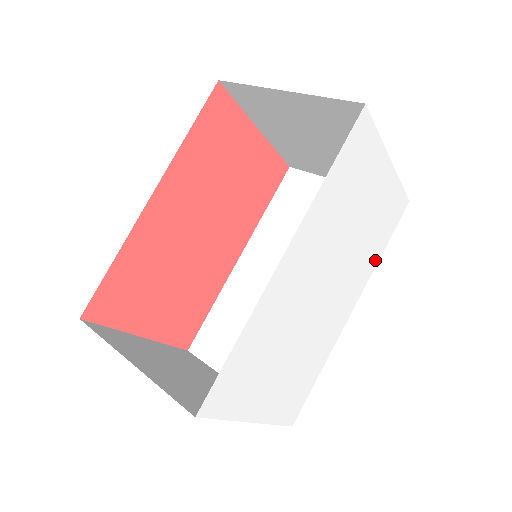
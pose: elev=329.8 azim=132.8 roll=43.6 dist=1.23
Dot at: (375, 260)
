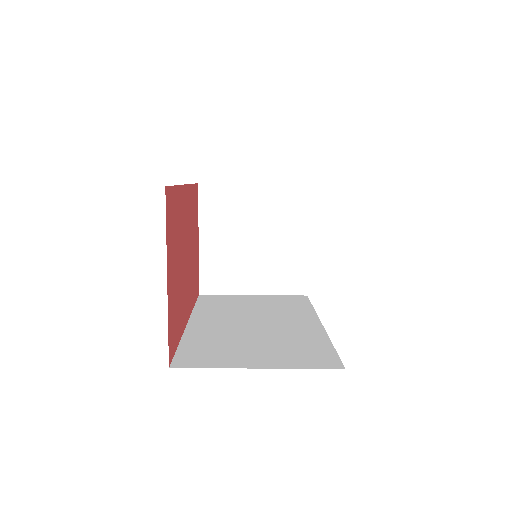
Dot at: occluded
